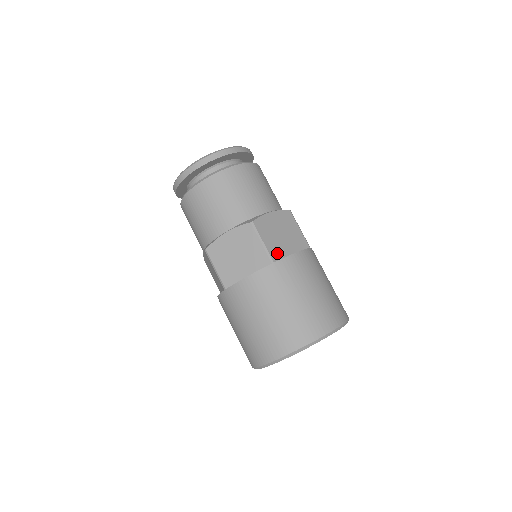
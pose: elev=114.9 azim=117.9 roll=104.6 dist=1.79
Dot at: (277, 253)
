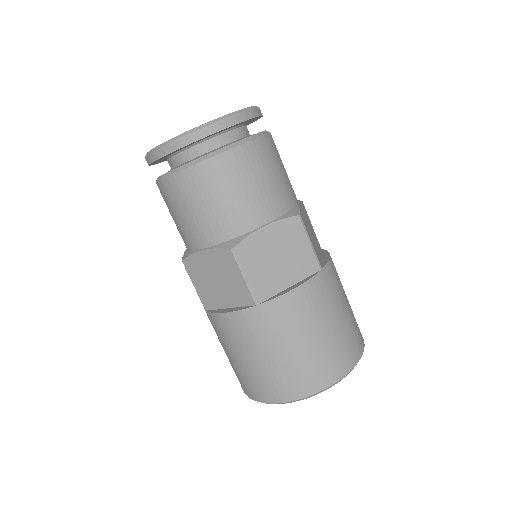
Dot at: (266, 289)
